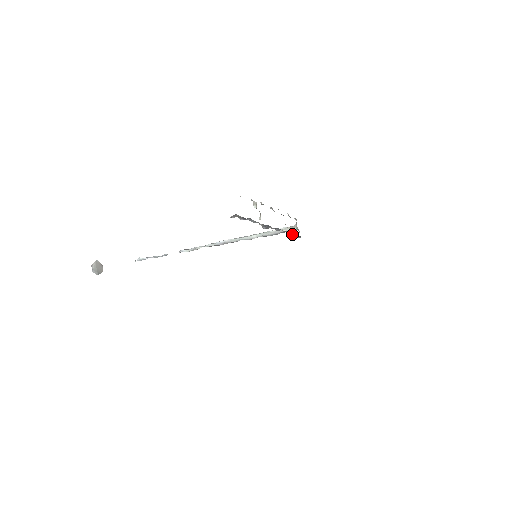
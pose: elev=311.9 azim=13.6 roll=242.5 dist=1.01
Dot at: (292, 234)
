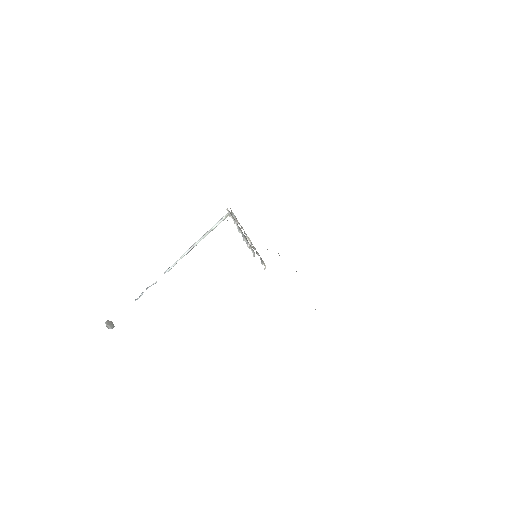
Dot at: occluded
